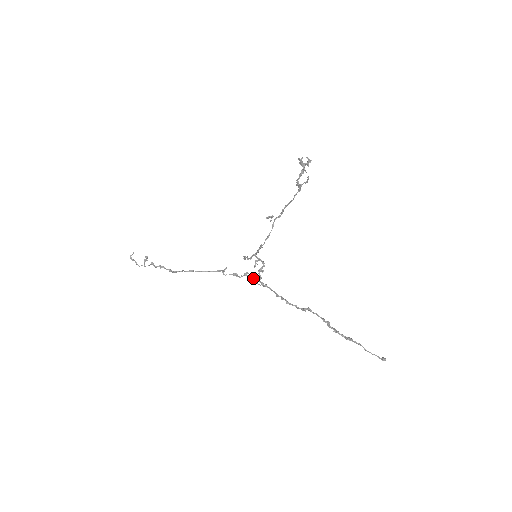
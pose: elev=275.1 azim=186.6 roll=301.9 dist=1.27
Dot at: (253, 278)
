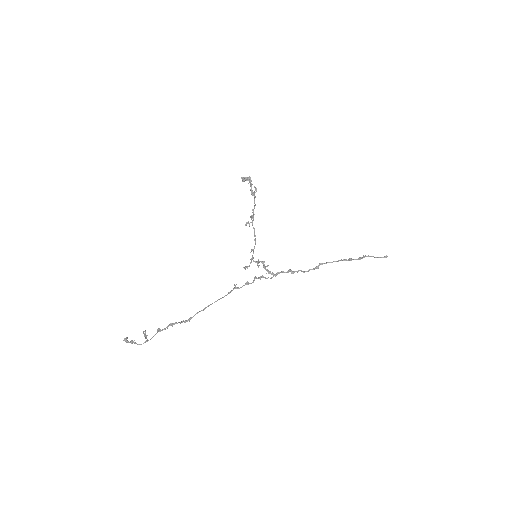
Dot at: (263, 277)
